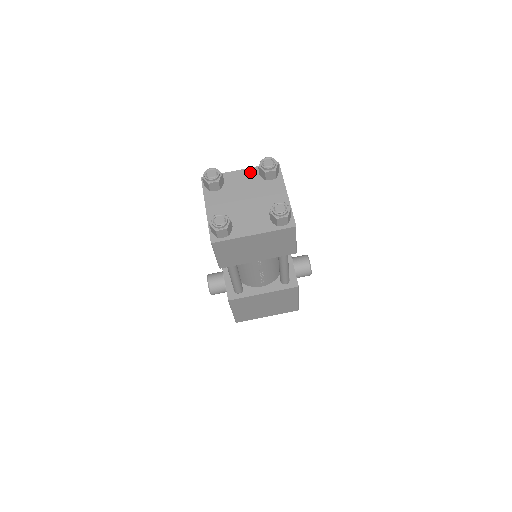
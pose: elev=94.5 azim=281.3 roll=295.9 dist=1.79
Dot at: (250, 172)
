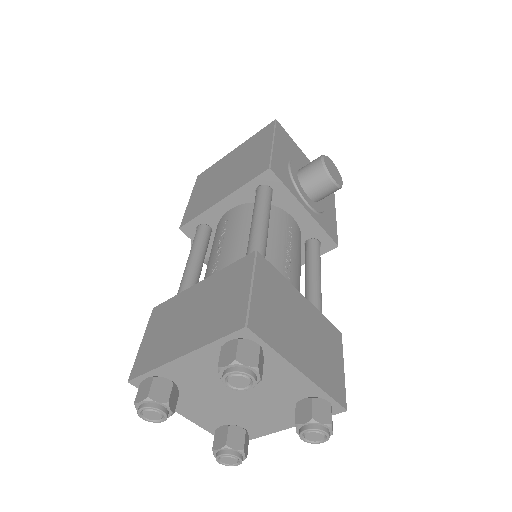
Dot at: (204, 357)
